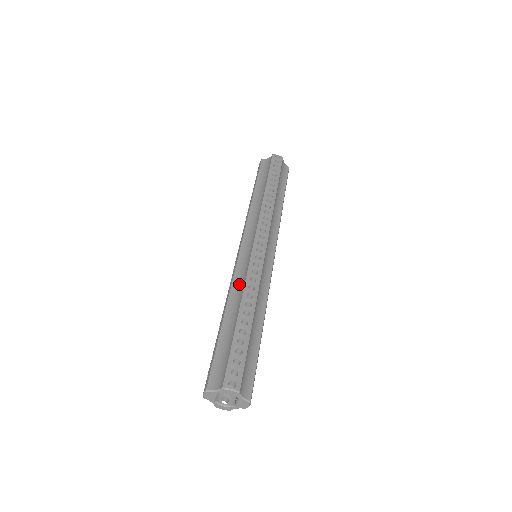
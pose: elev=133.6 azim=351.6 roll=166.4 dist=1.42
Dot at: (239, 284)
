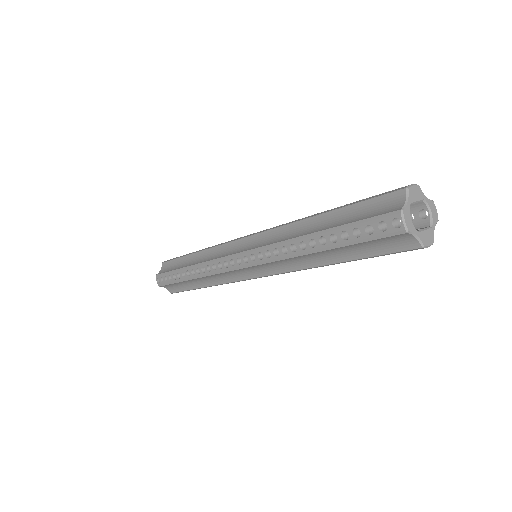
Dot at: occluded
